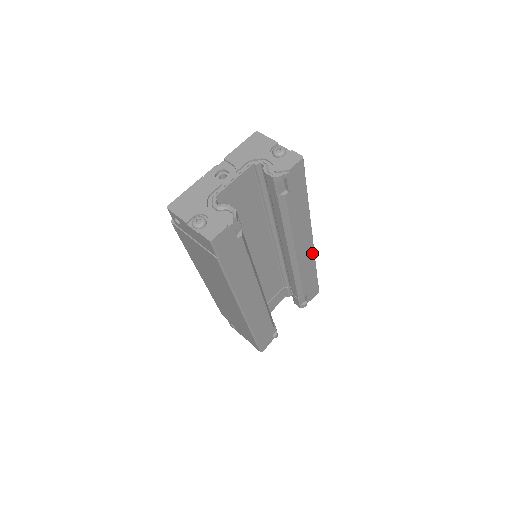
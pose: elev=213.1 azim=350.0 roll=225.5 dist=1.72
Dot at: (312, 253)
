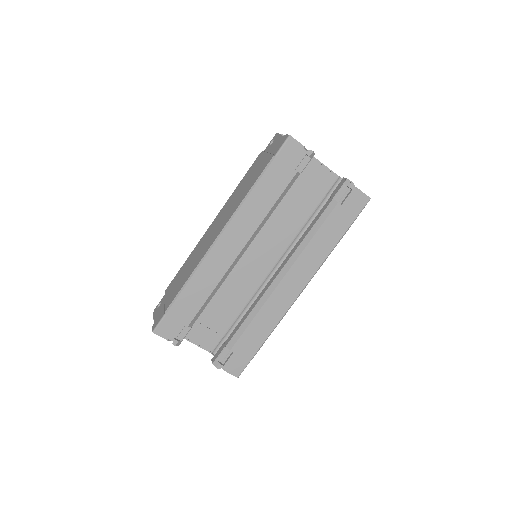
Dot at: (286, 308)
